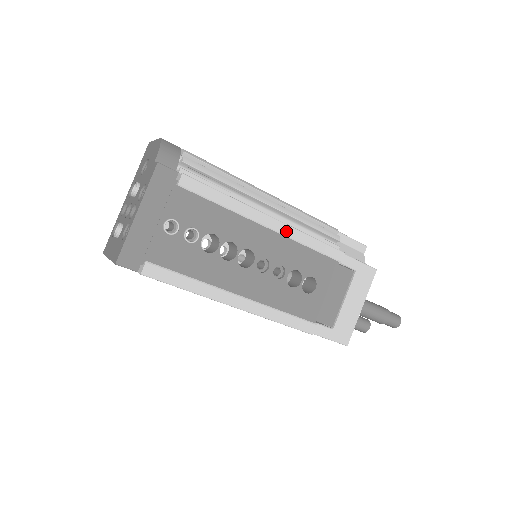
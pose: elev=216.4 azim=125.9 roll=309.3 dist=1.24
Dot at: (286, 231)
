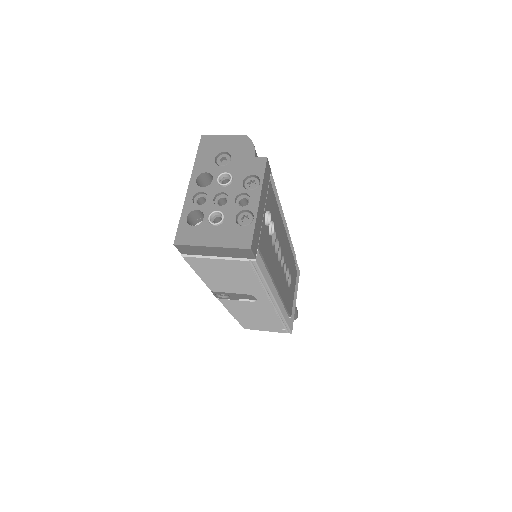
Dot at: (287, 234)
